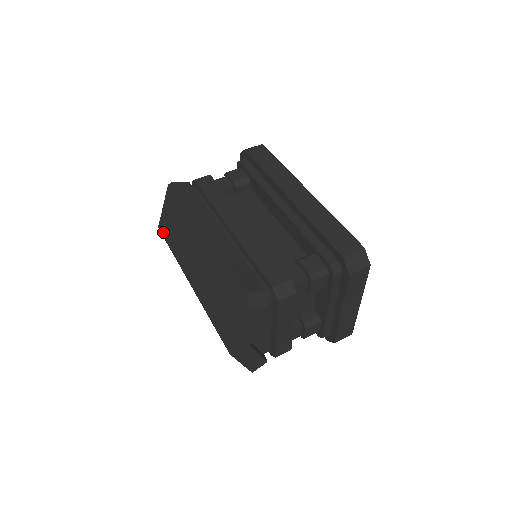
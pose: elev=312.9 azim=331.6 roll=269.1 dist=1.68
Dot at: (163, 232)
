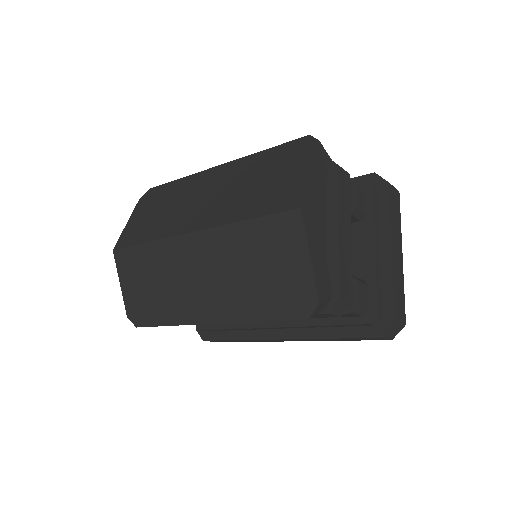
Dot at: (125, 243)
